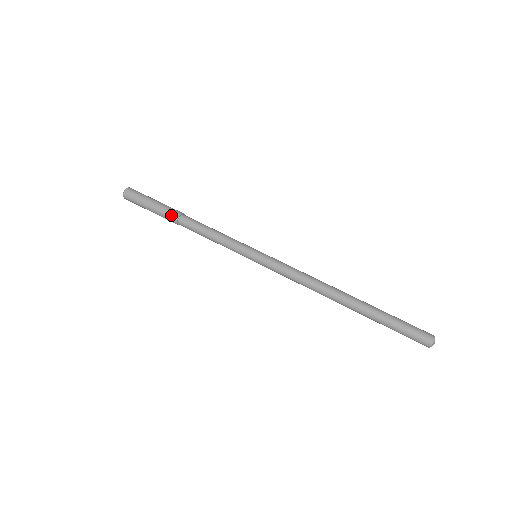
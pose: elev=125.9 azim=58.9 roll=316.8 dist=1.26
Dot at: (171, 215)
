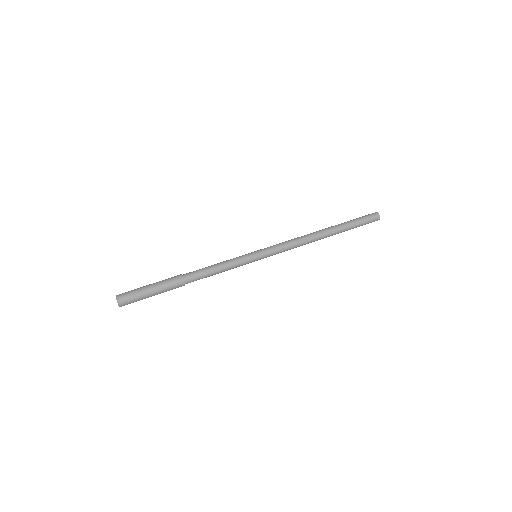
Dot at: (175, 278)
